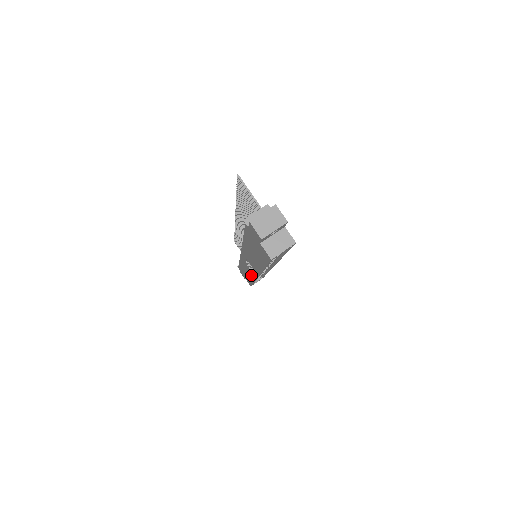
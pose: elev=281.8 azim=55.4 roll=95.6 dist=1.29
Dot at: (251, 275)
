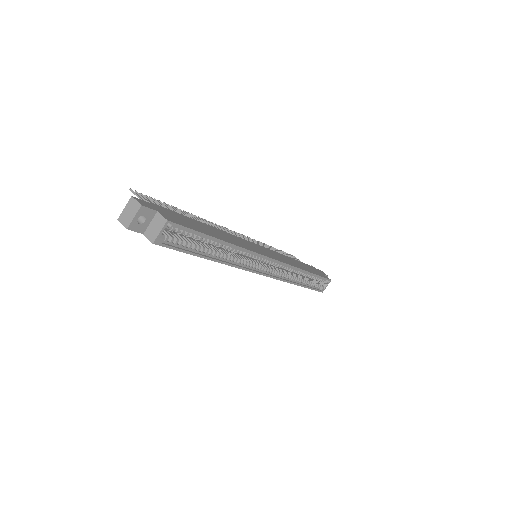
Dot at: occluded
